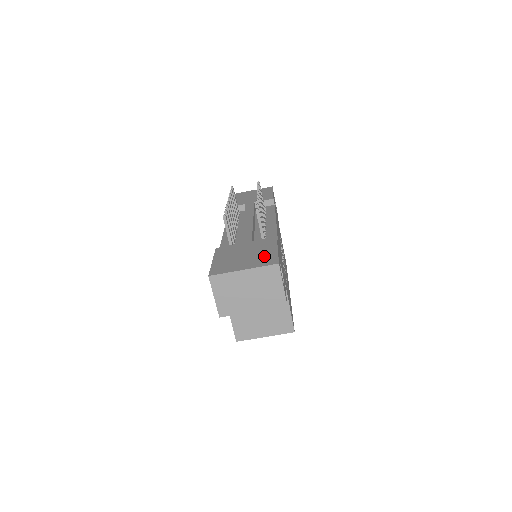
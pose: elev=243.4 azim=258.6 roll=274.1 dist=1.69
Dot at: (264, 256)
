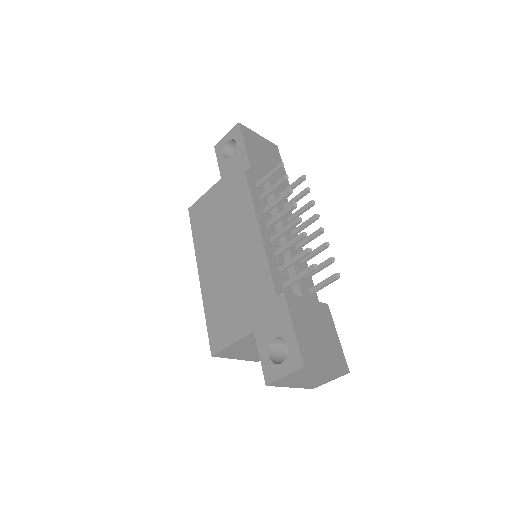
Dot at: (334, 347)
